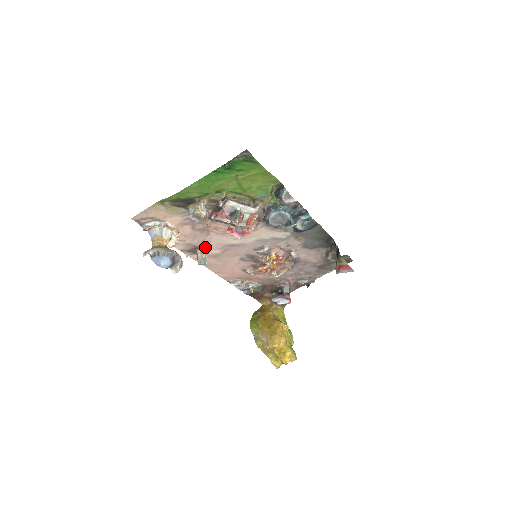
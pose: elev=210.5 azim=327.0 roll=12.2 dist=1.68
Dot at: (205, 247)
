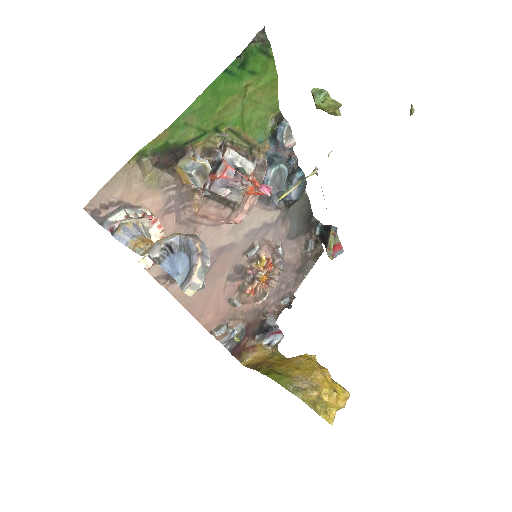
Dot at: occluded
